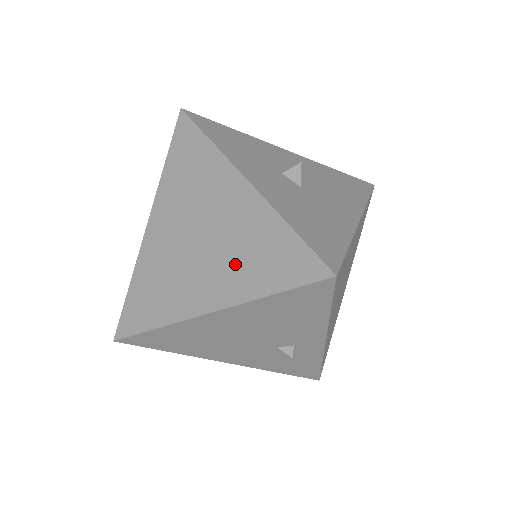
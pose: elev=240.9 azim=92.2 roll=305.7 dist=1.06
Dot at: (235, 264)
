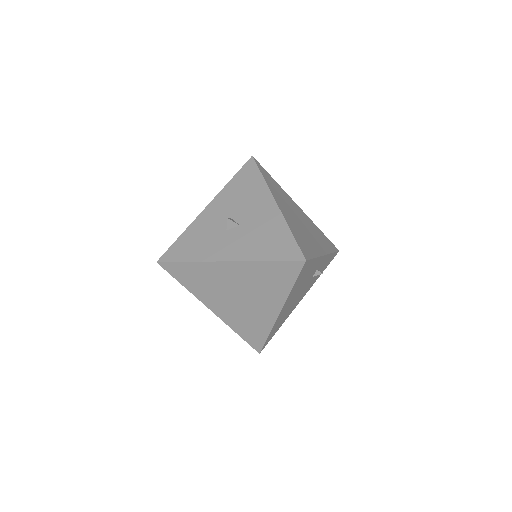
Dot at: (266, 290)
